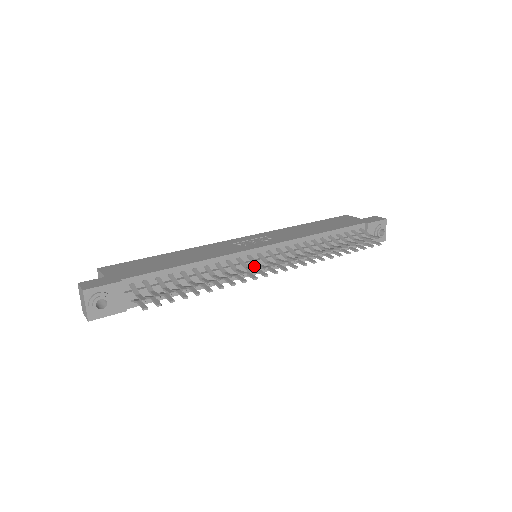
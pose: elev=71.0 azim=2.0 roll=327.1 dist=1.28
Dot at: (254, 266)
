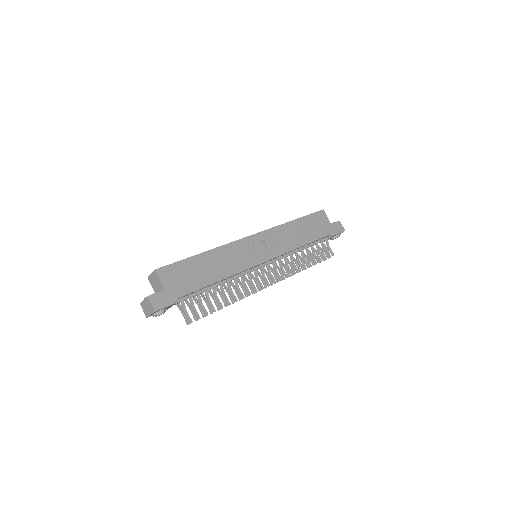
Dot at: occluded
